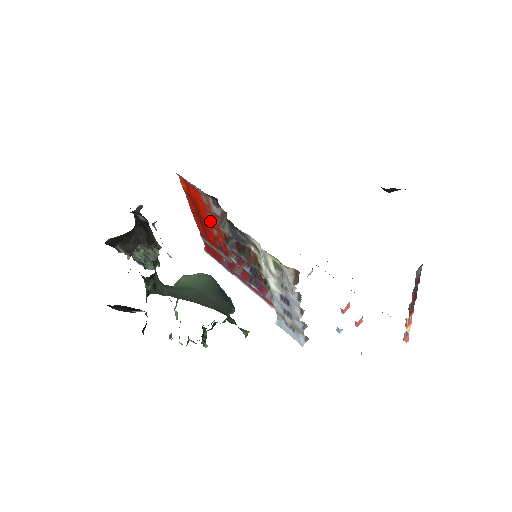
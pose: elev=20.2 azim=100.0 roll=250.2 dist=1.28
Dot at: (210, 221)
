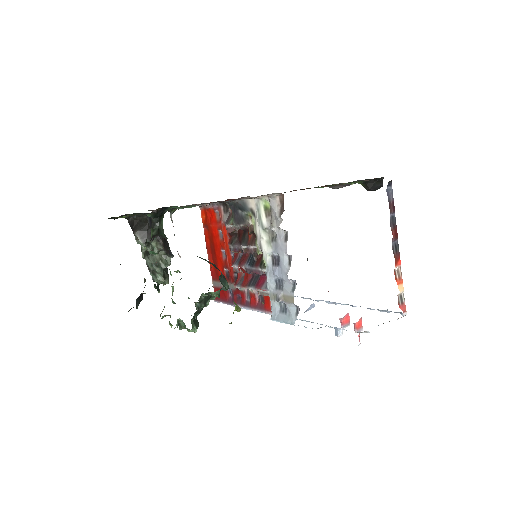
Dot at: (220, 242)
